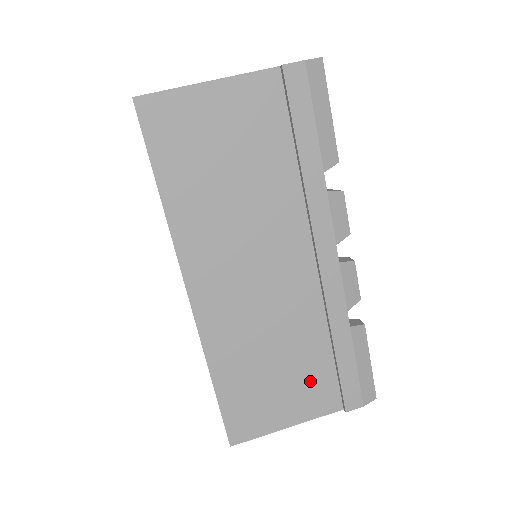
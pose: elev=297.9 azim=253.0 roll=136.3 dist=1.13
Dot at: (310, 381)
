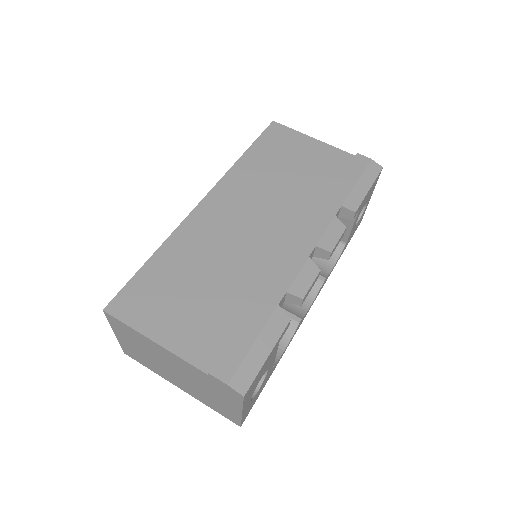
Dot at: (209, 321)
